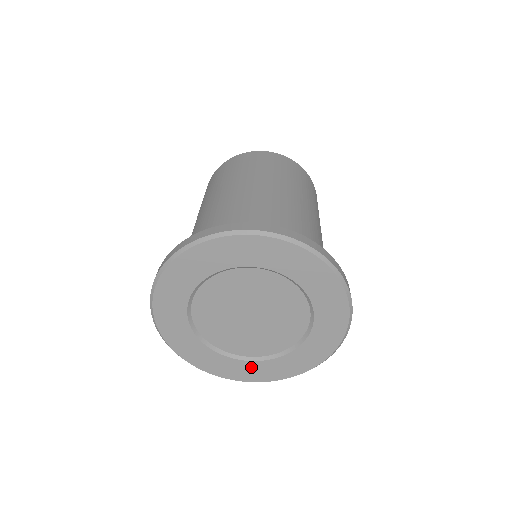
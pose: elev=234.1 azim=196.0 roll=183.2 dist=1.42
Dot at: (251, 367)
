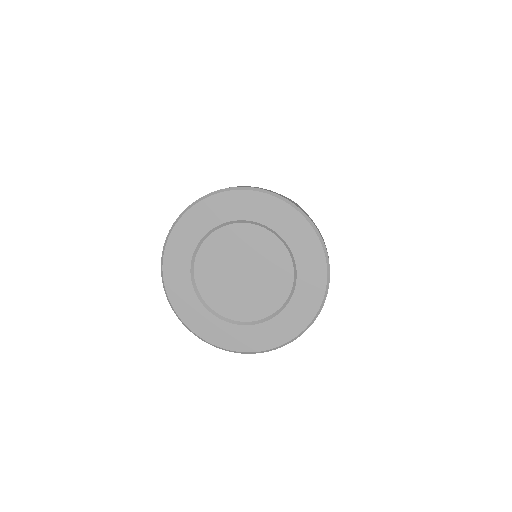
Dot at: (205, 317)
